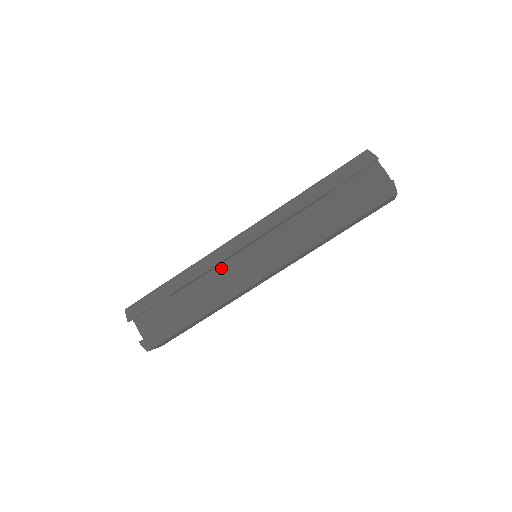
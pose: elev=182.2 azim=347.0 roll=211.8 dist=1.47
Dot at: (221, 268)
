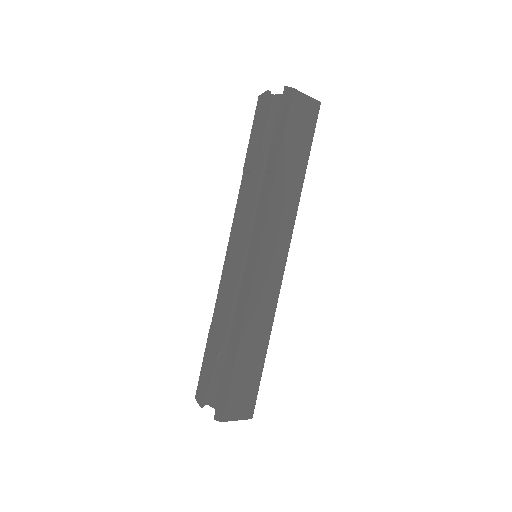
Dot at: (239, 293)
